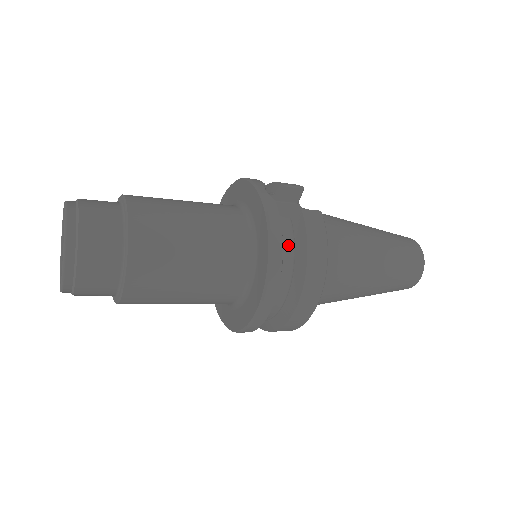
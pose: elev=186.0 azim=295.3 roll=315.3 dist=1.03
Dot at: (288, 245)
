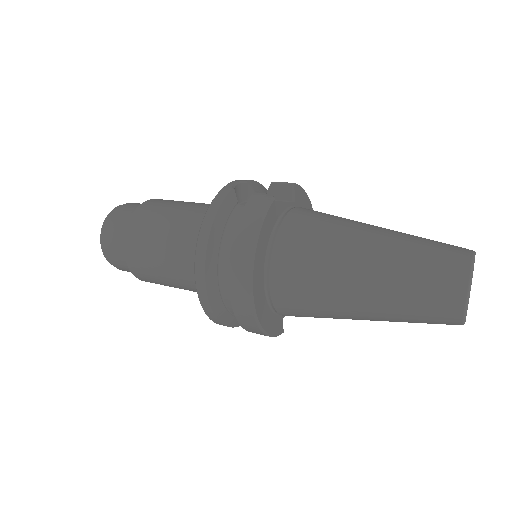
Dot at: (231, 228)
